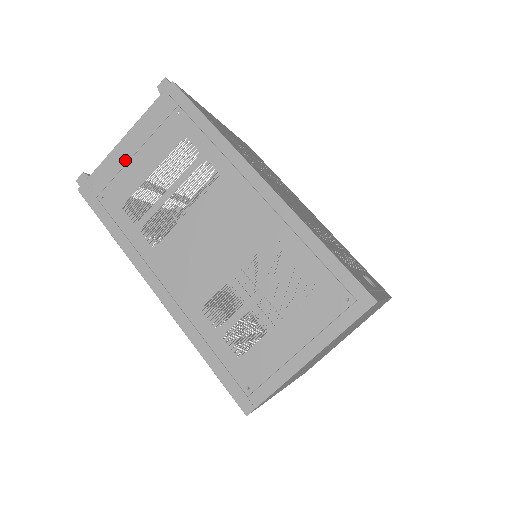
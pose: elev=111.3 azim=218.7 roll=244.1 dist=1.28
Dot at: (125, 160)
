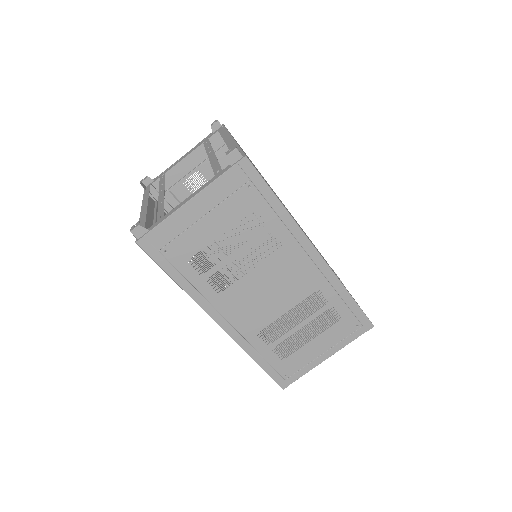
Dot at: (192, 221)
